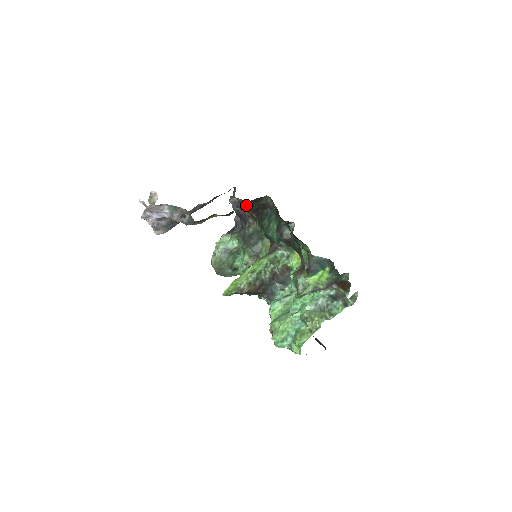
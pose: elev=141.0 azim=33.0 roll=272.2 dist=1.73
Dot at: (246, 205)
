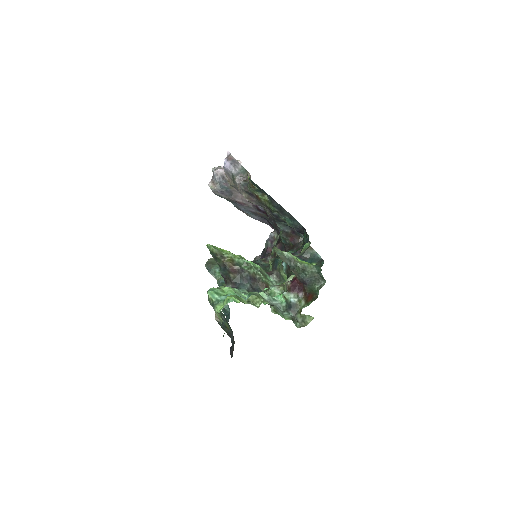
Dot at: (285, 229)
